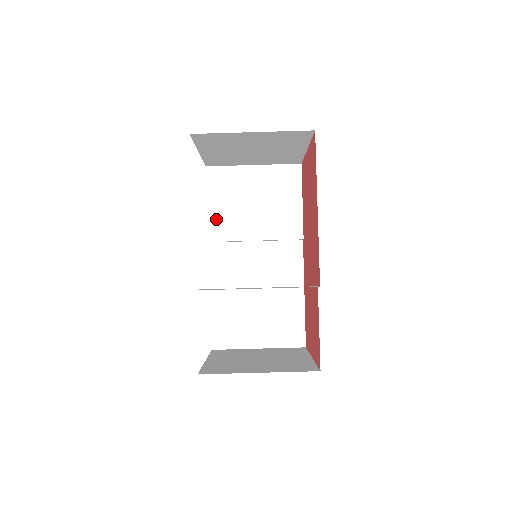
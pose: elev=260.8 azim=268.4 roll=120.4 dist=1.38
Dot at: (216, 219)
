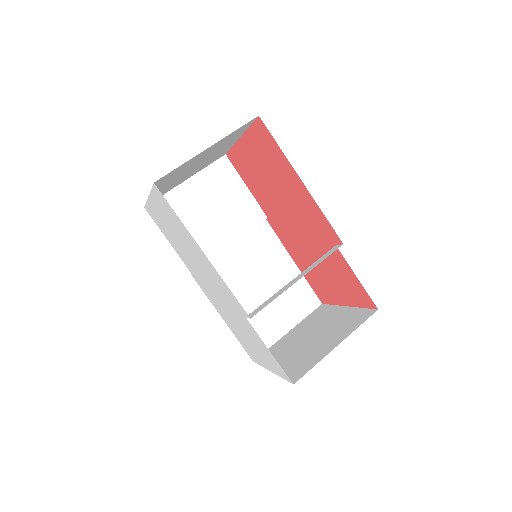
Dot at: occluded
